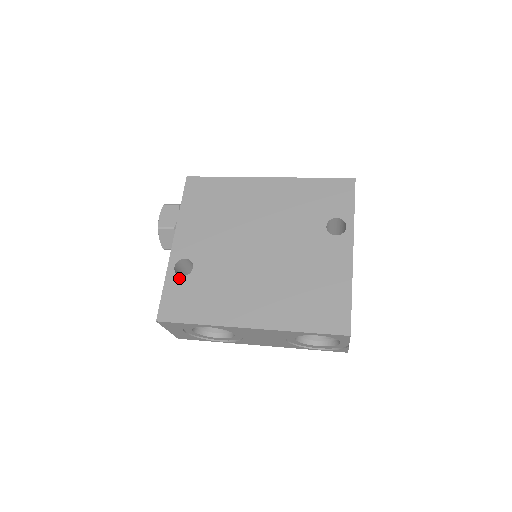
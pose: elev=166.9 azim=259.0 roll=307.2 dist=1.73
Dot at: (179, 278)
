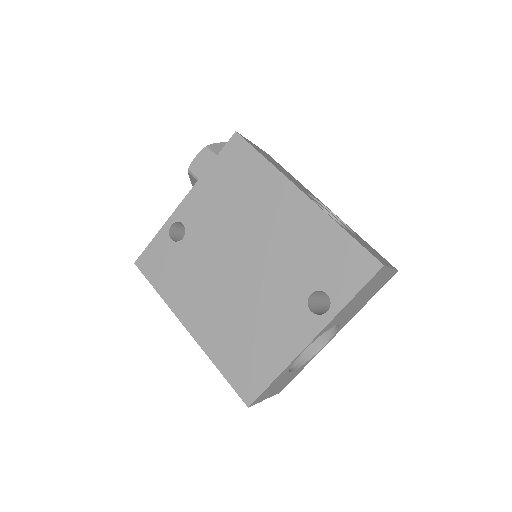
Dot at: (168, 239)
